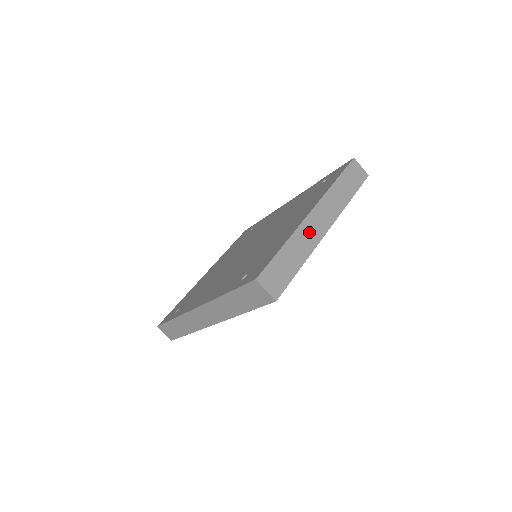
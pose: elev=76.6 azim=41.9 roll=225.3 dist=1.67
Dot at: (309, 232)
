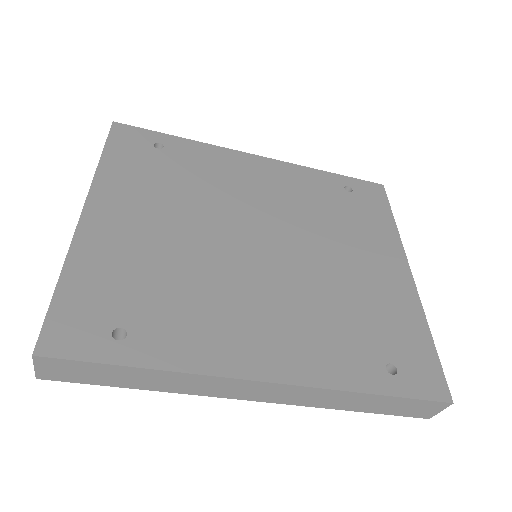
Dot at: occluded
